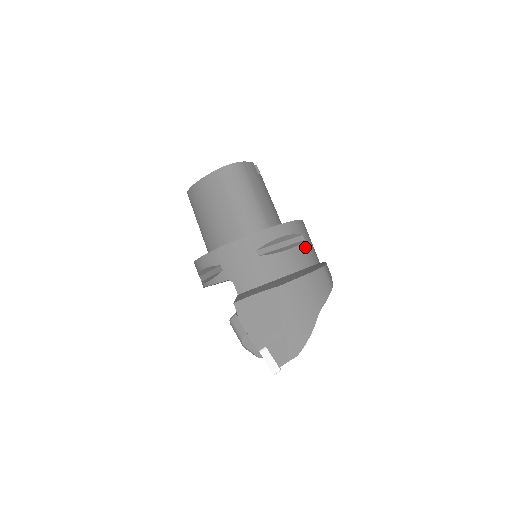
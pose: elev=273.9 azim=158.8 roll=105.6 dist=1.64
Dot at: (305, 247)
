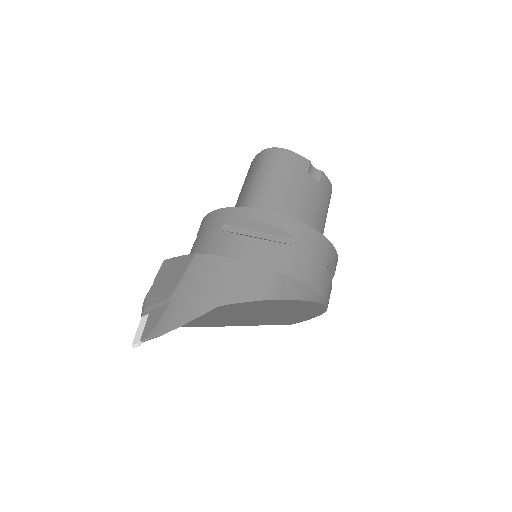
Dot at: (287, 251)
